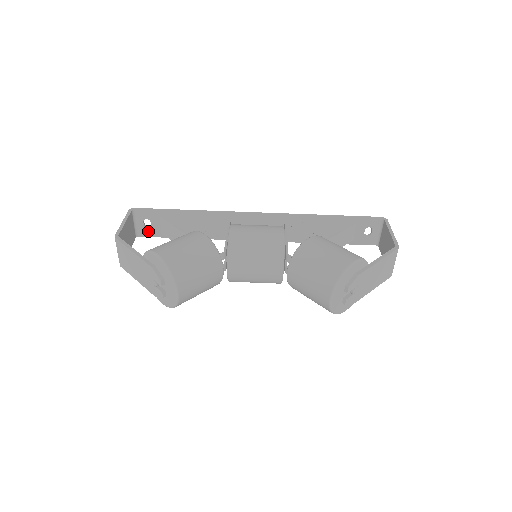
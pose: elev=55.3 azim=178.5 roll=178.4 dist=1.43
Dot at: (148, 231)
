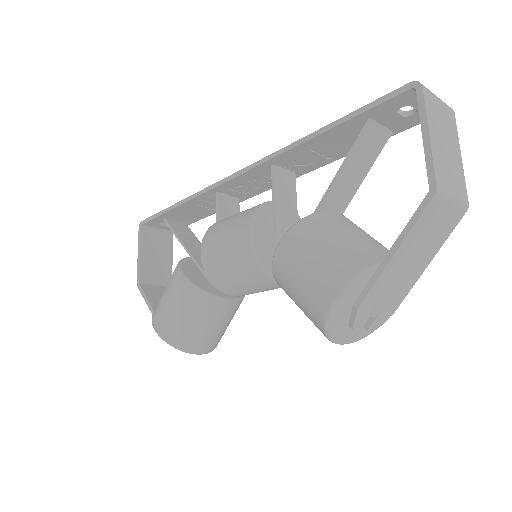
Dot at: occluded
